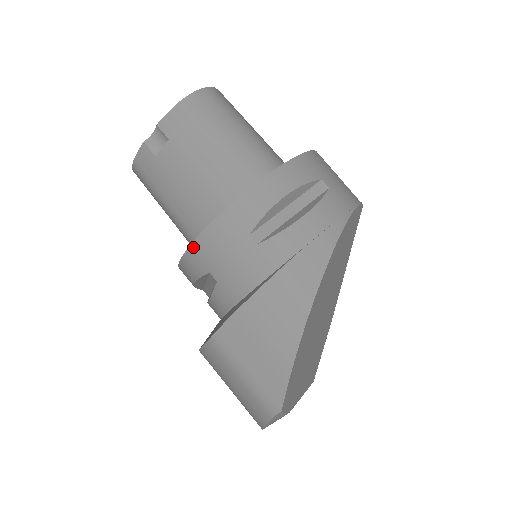
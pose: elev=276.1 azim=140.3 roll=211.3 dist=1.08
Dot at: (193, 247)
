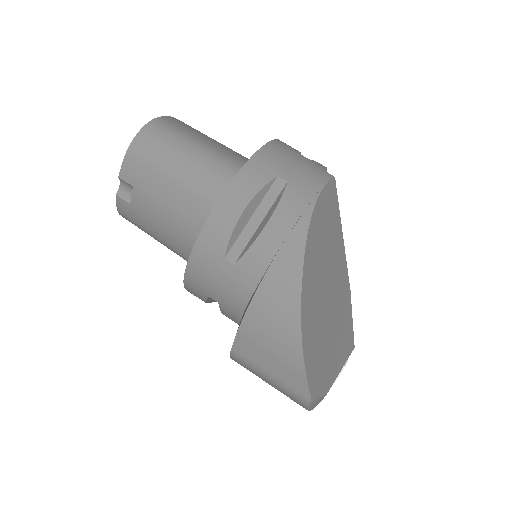
Dot at: (186, 279)
